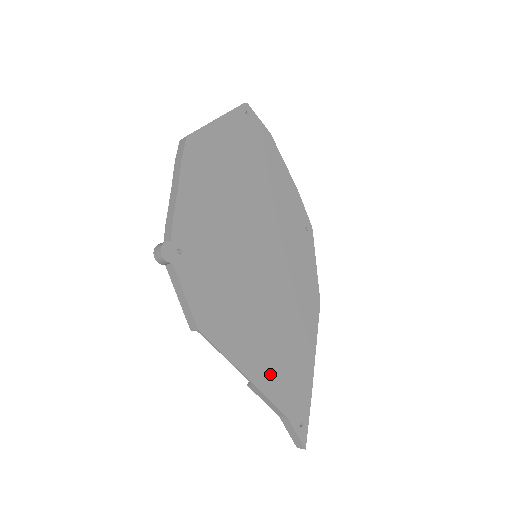
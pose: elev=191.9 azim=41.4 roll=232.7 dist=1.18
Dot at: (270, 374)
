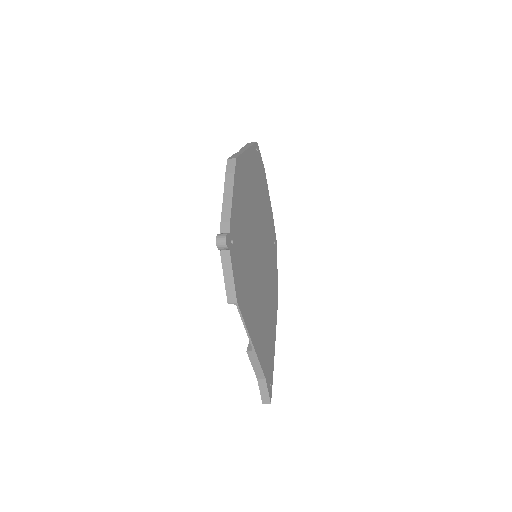
Dot at: (260, 344)
